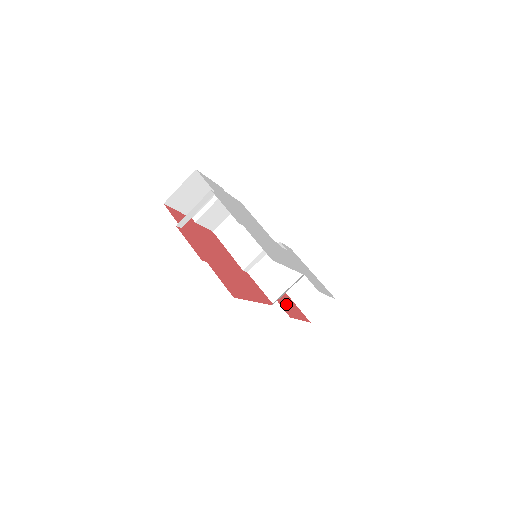
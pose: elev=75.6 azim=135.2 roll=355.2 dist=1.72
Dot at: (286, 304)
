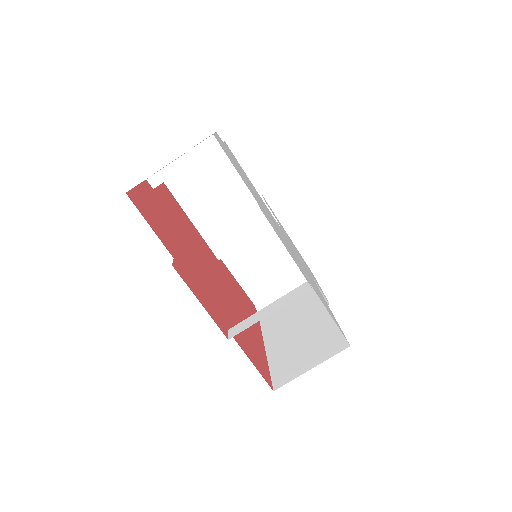
Dot at: occluded
